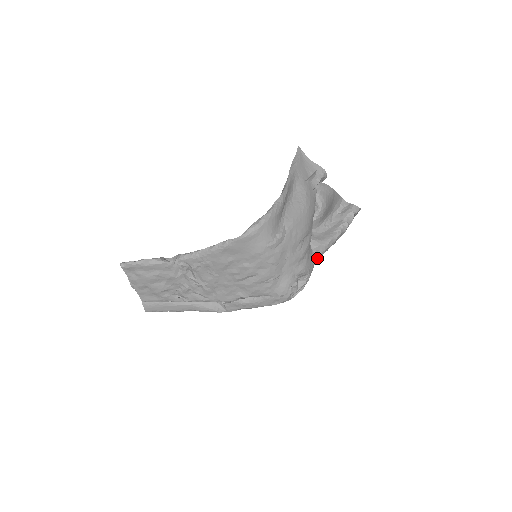
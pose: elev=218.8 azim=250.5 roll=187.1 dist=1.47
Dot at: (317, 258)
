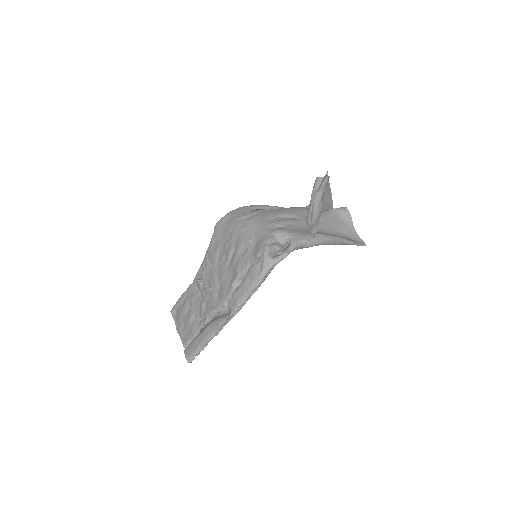
Dot at: (315, 235)
